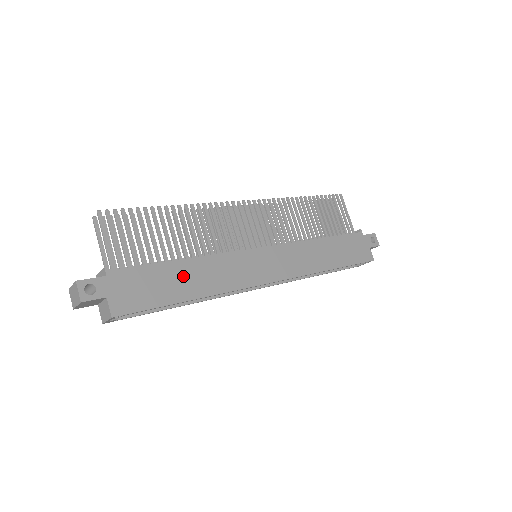
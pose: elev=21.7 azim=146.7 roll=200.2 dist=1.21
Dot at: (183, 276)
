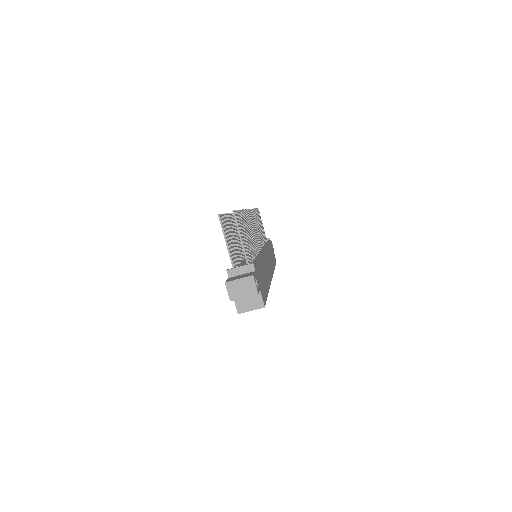
Dot at: (263, 272)
